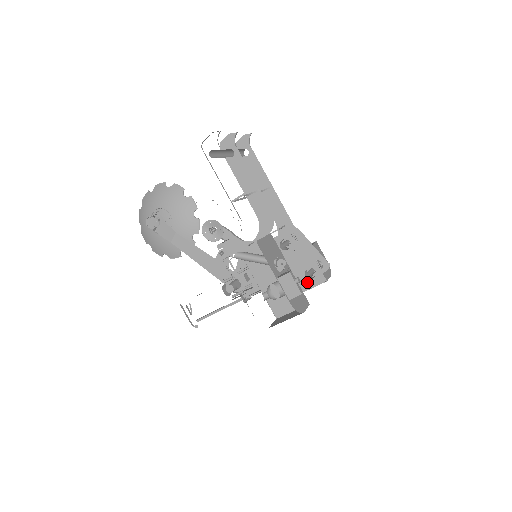
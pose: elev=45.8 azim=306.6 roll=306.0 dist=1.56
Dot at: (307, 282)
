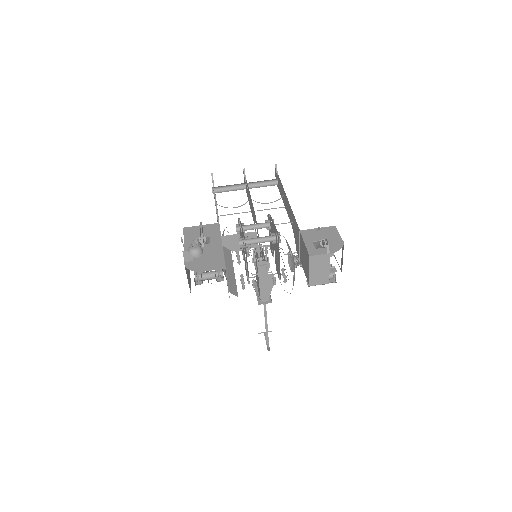
Dot at: (244, 253)
